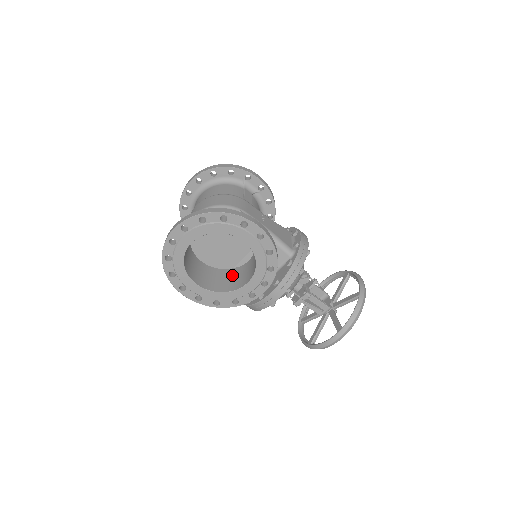
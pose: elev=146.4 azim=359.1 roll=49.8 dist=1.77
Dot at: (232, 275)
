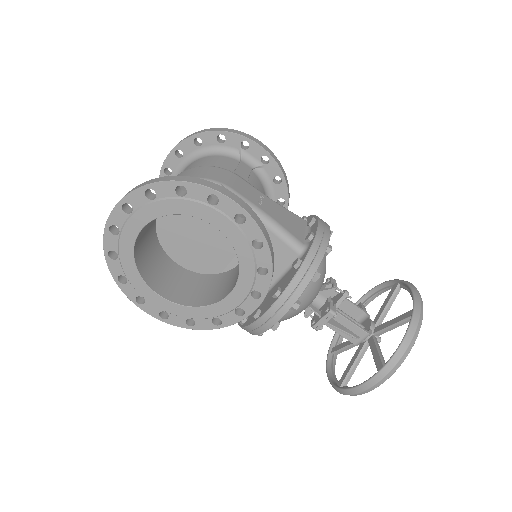
Dot at: (216, 282)
